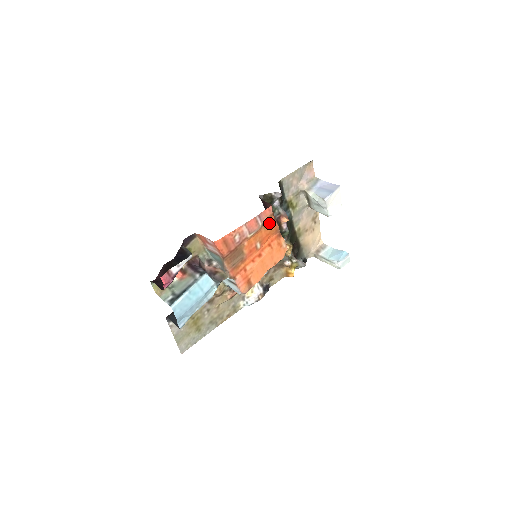
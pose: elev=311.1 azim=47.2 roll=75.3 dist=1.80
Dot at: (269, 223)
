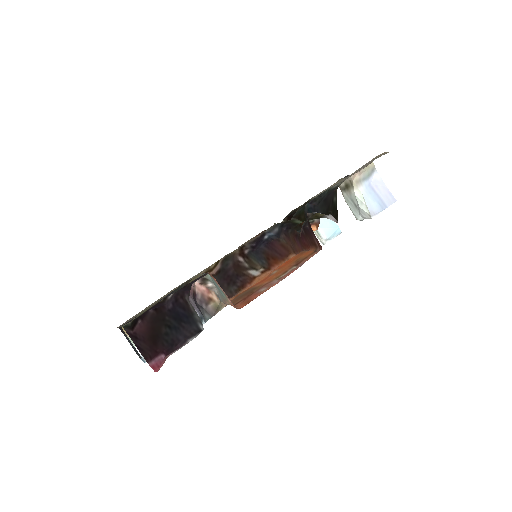
Dot at: (302, 256)
